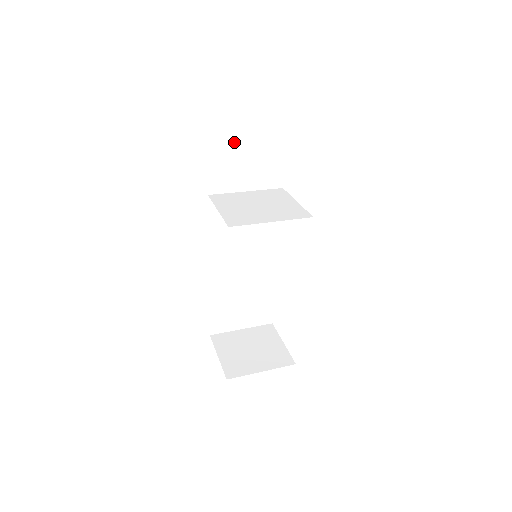
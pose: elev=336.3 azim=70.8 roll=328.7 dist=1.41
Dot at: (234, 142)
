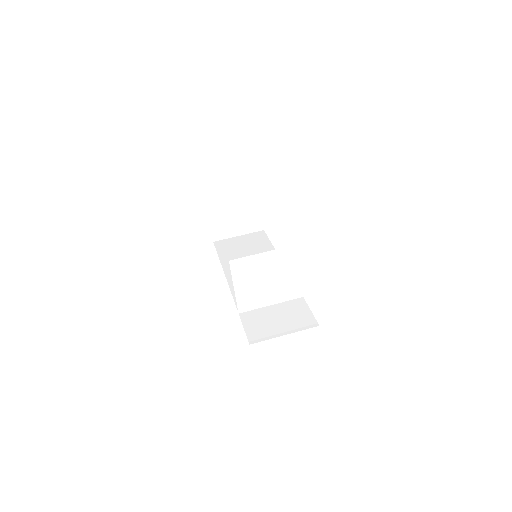
Dot at: occluded
